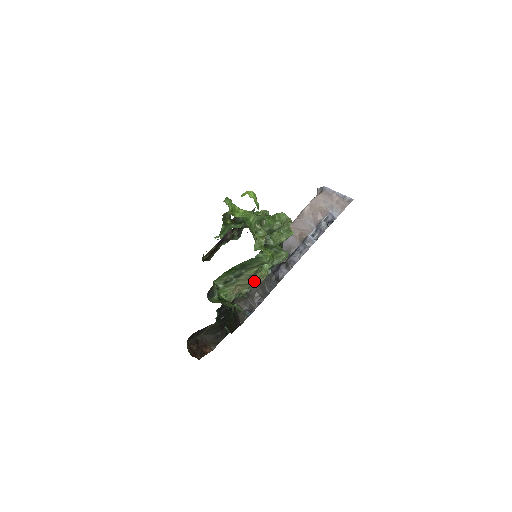
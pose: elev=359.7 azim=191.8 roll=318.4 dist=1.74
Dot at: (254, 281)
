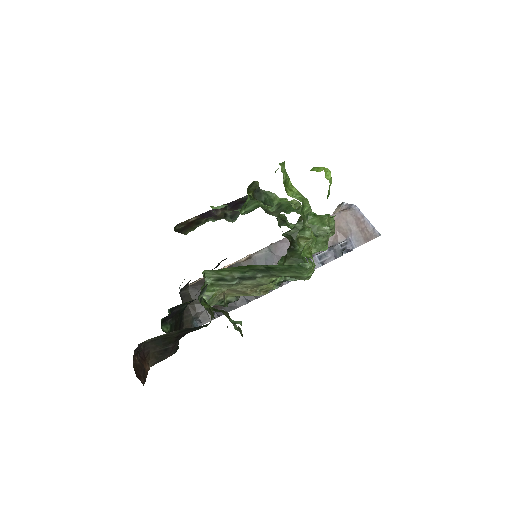
Dot at: (254, 292)
